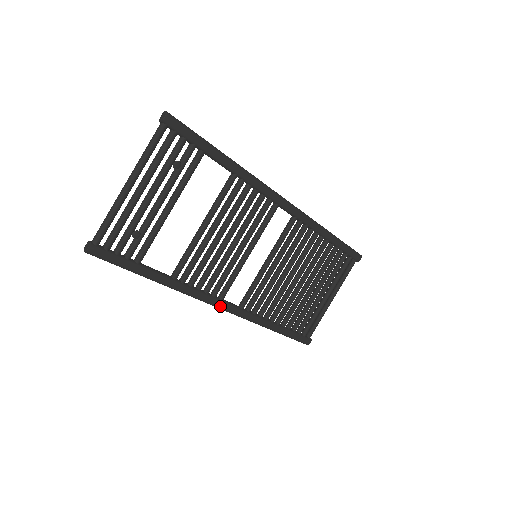
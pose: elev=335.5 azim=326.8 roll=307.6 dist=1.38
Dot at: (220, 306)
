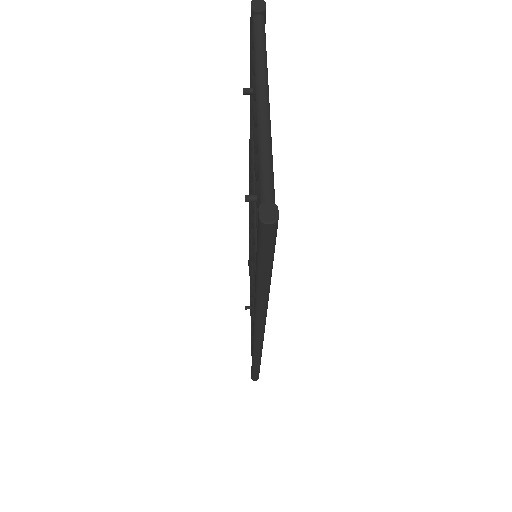
Dot at: (264, 332)
